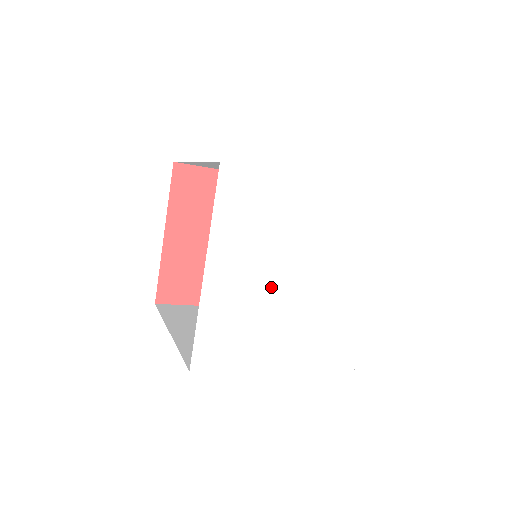
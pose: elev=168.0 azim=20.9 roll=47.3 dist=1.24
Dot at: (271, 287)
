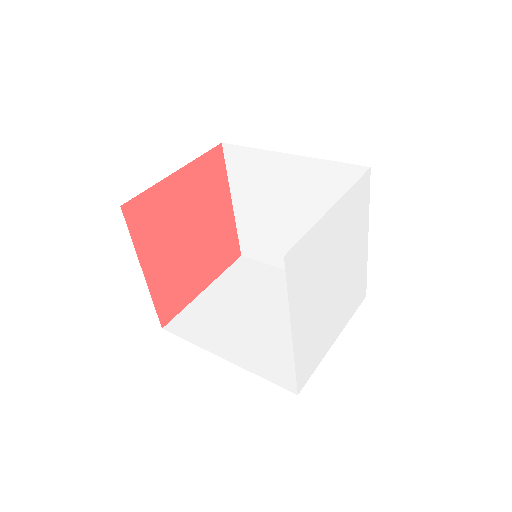
Dot at: (324, 301)
